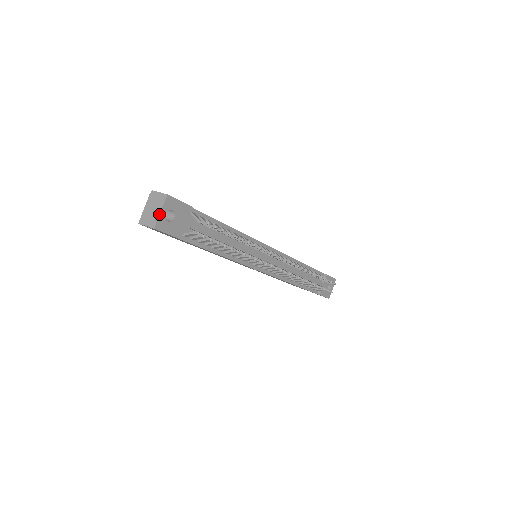
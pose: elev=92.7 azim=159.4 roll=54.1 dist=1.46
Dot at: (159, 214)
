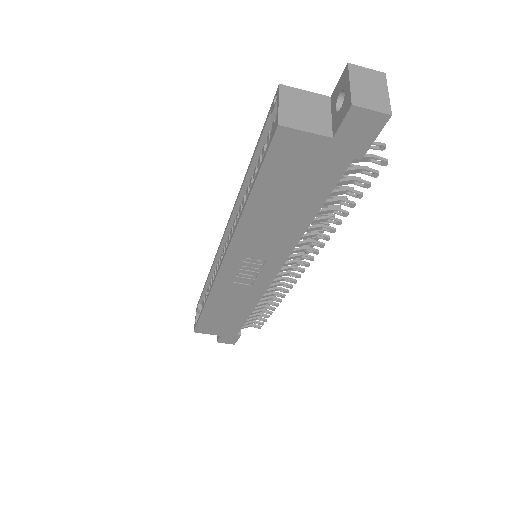
Dot at: occluded
